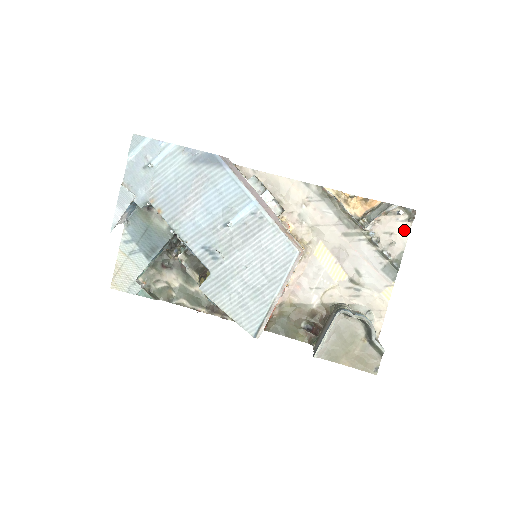
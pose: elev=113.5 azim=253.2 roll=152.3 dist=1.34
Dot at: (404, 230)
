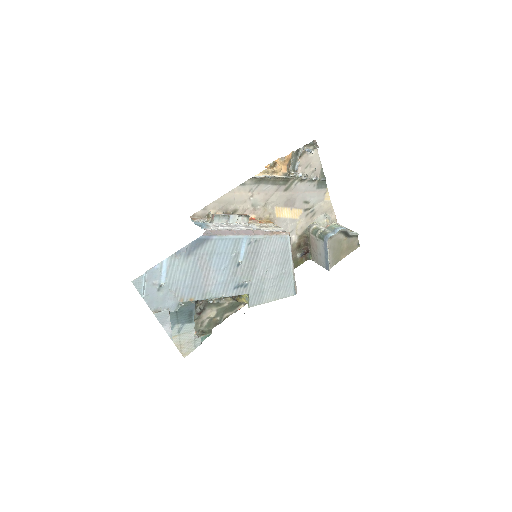
Dot at: (315, 156)
